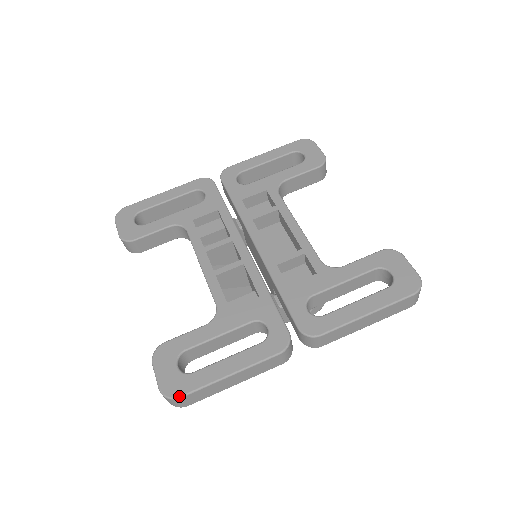
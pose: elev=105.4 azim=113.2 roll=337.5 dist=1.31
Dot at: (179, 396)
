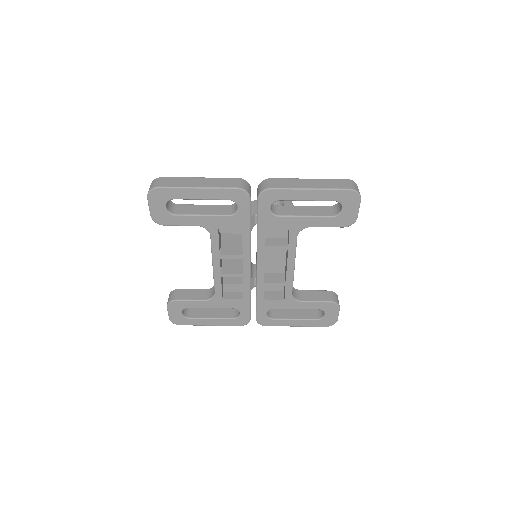
Dot at: occluded
